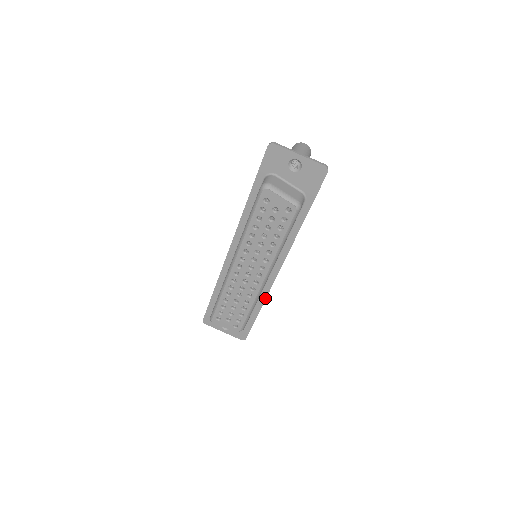
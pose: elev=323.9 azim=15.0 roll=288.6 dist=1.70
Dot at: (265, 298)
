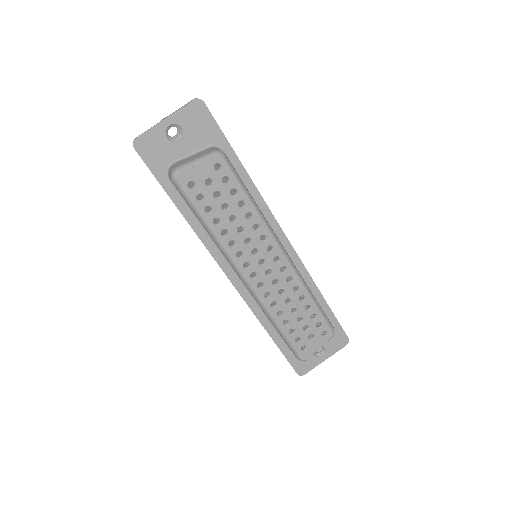
Dot at: (311, 280)
